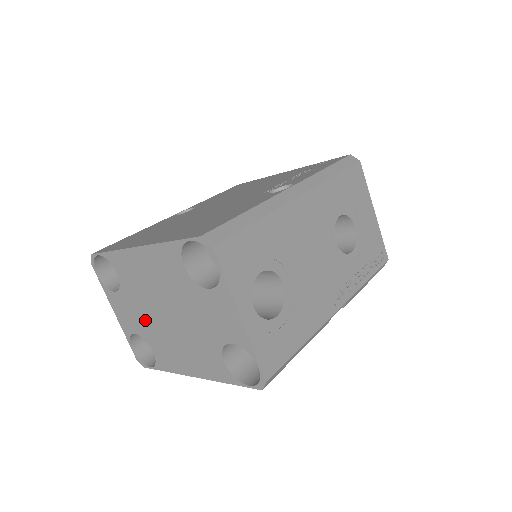
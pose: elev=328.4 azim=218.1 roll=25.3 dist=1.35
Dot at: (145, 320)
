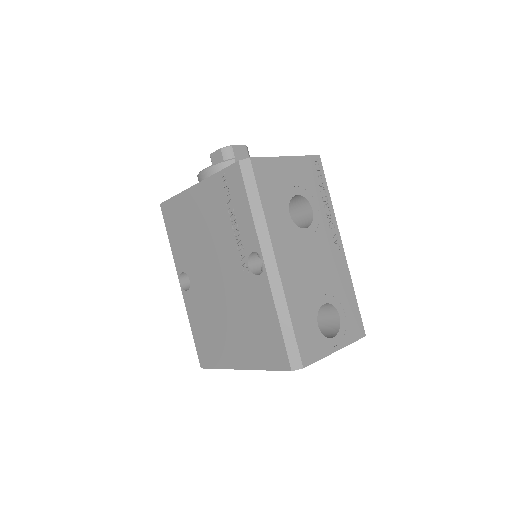
Dot at: occluded
